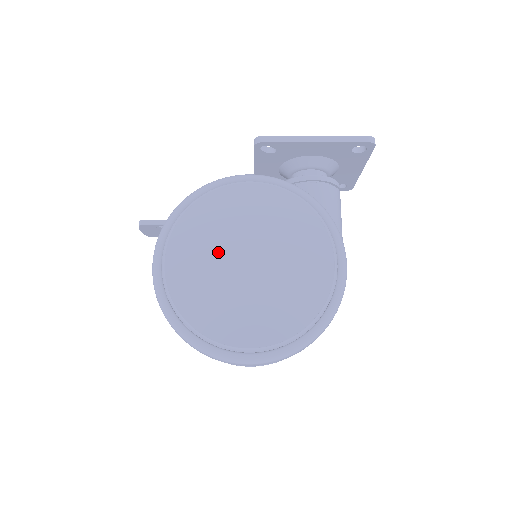
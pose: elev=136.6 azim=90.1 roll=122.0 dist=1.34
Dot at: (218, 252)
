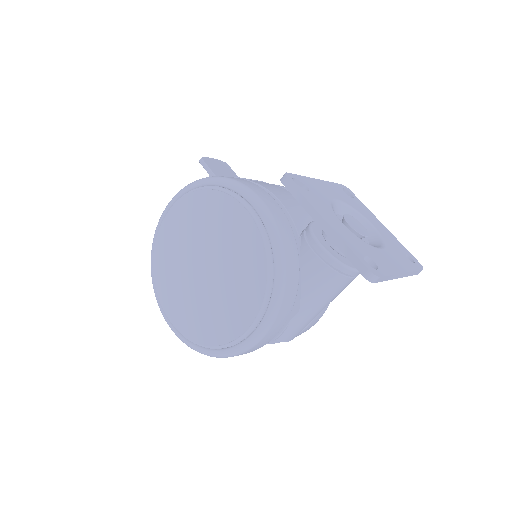
Dot at: (194, 240)
